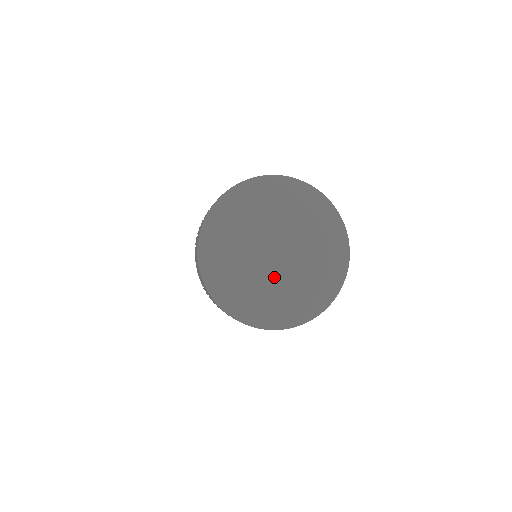
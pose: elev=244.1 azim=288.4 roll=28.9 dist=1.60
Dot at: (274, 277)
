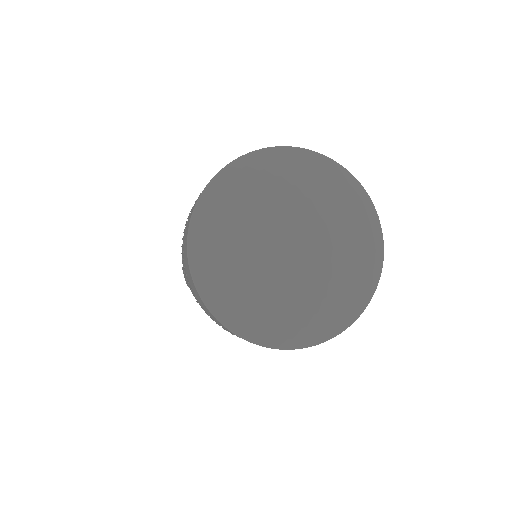
Dot at: (275, 273)
